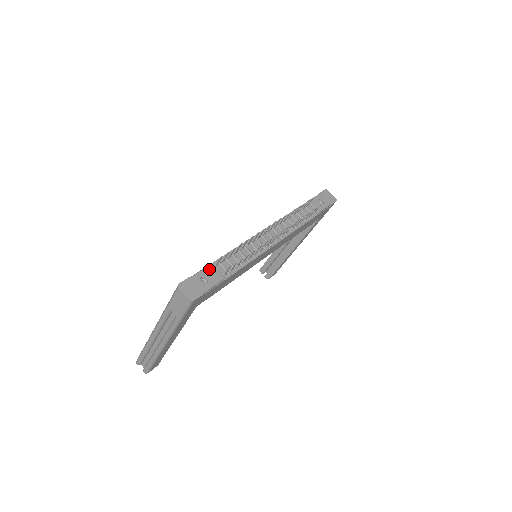
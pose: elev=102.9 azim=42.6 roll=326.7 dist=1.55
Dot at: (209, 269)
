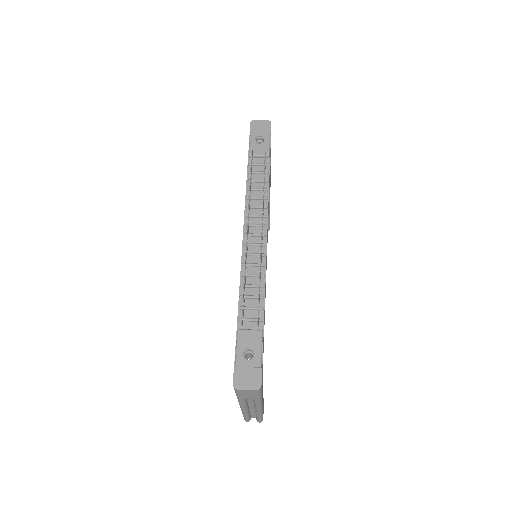
Dot at: (241, 338)
